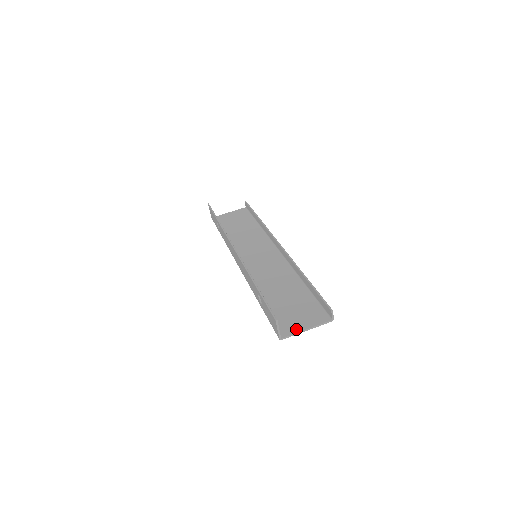
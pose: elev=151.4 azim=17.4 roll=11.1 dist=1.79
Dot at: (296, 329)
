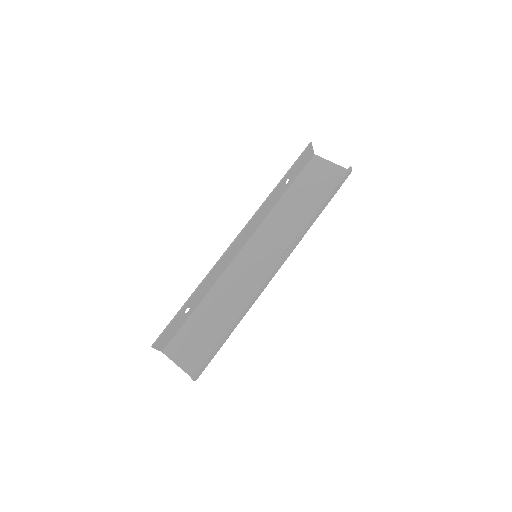
Dot at: (175, 357)
